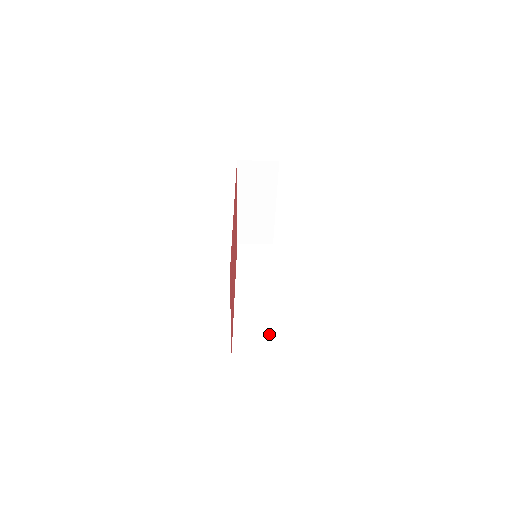
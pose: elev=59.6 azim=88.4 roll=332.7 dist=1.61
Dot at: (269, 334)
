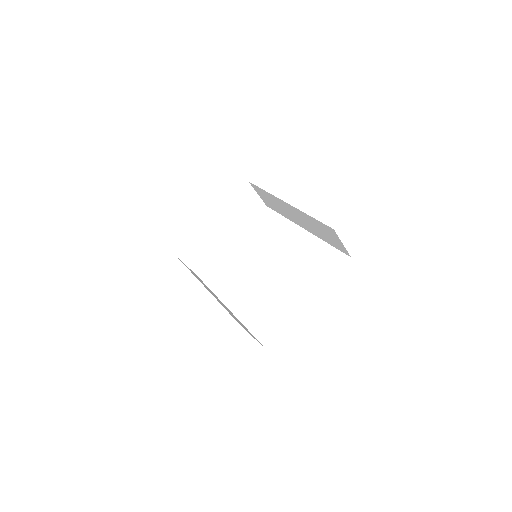
Dot at: occluded
